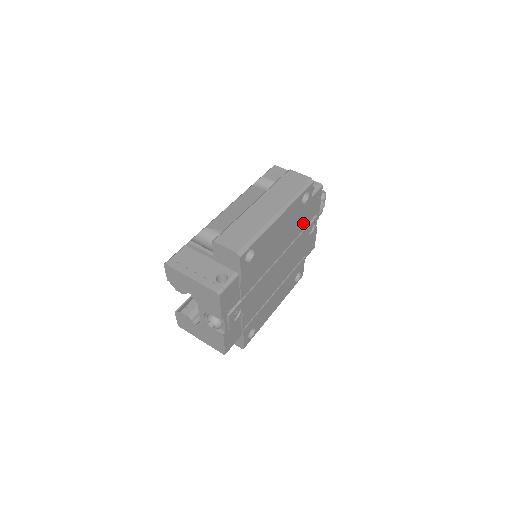
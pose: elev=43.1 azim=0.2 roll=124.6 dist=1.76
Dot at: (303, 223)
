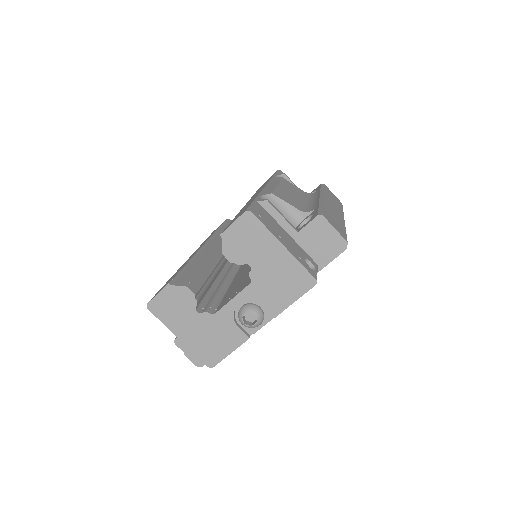
Dot at: occluded
